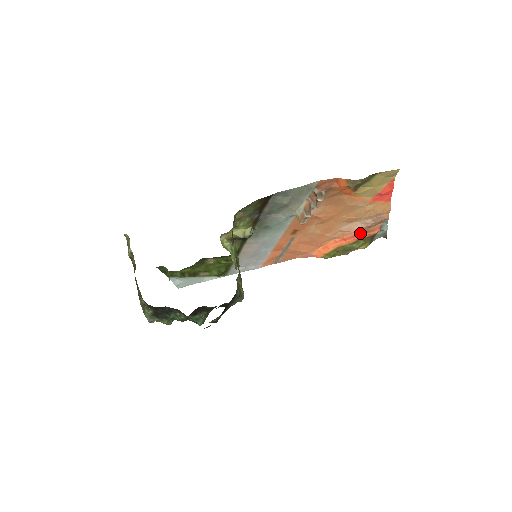
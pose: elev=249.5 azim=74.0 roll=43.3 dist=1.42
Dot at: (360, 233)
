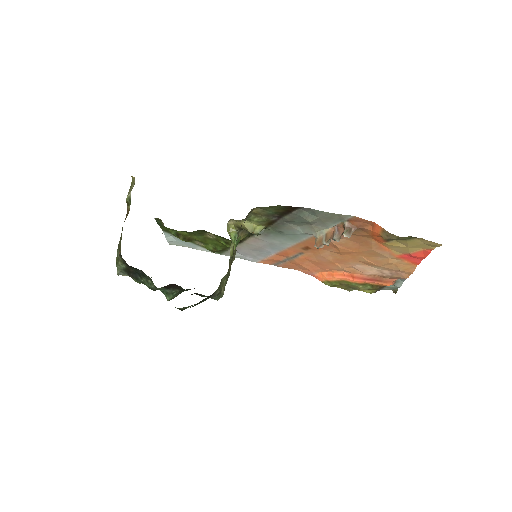
Dot at: (372, 278)
